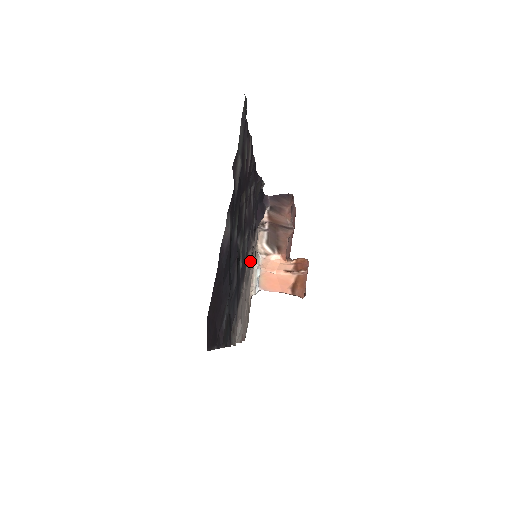
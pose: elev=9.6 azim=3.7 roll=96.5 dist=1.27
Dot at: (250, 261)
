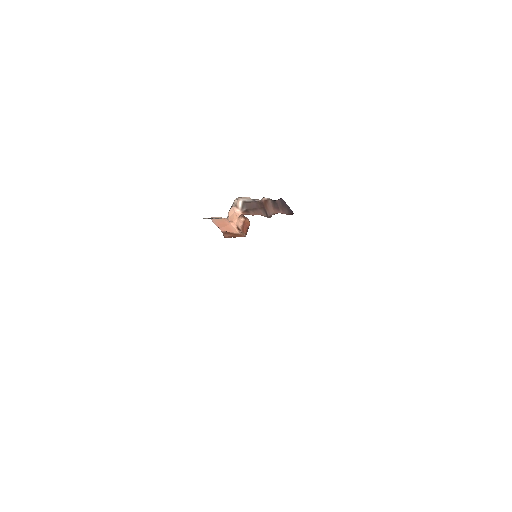
Dot at: occluded
